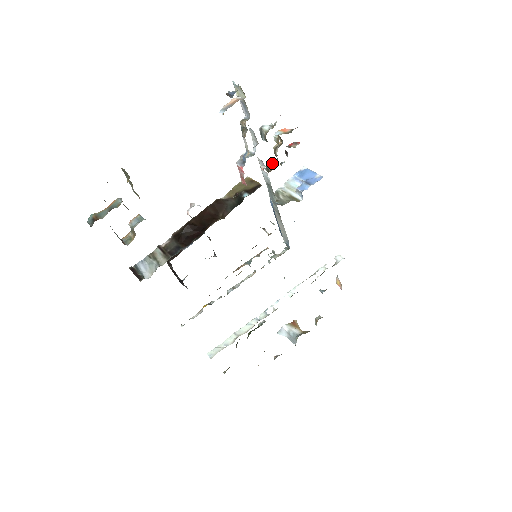
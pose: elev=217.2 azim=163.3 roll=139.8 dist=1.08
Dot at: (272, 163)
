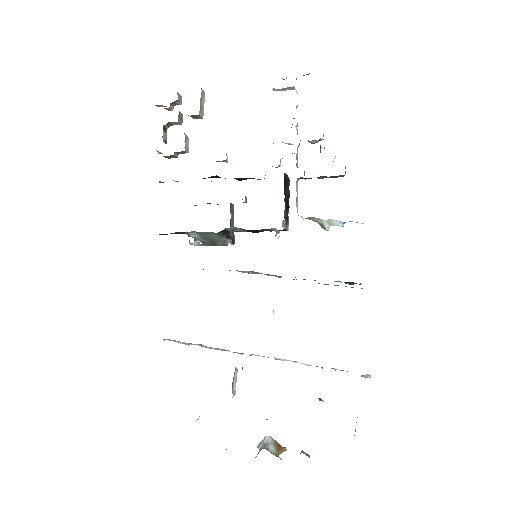
Dot at: occluded
